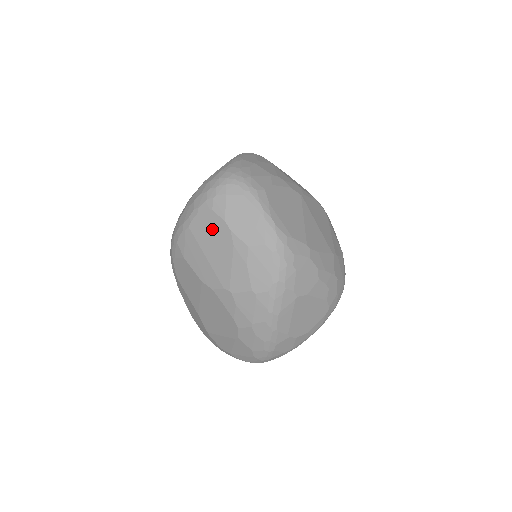
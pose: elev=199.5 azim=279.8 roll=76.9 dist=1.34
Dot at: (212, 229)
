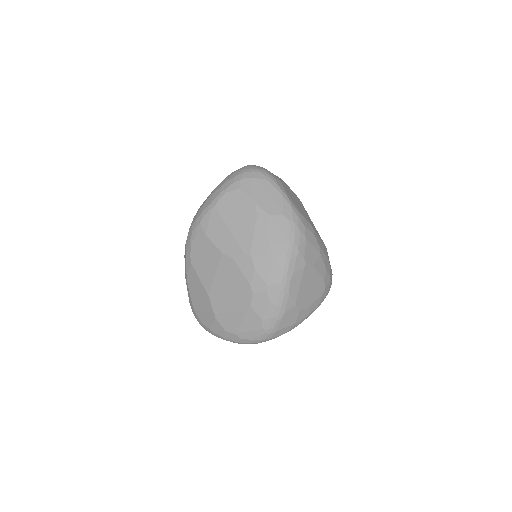
Dot at: (238, 204)
